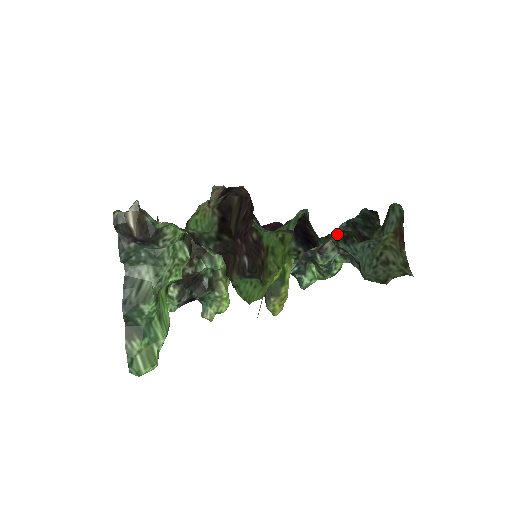
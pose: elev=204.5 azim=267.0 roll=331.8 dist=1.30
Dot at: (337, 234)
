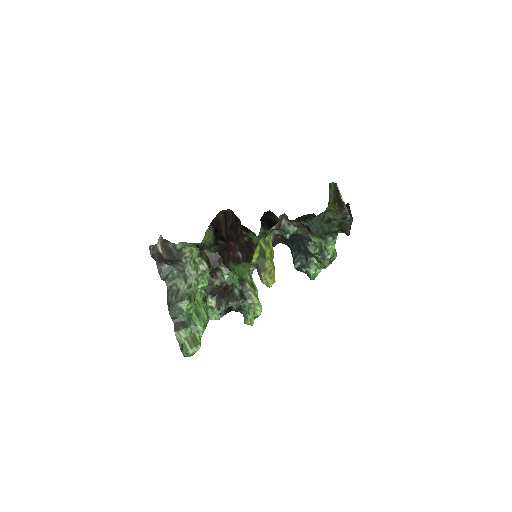
Dot at: (299, 218)
